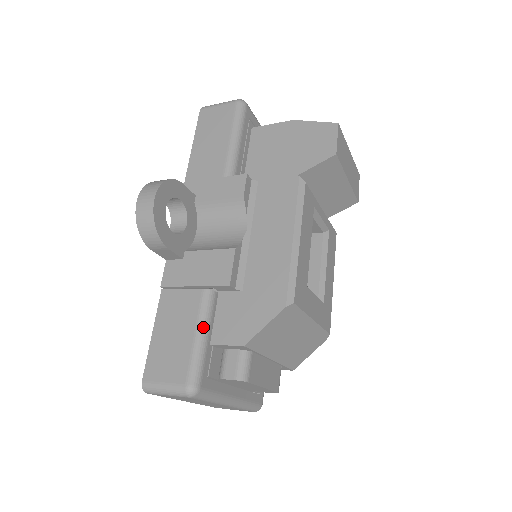
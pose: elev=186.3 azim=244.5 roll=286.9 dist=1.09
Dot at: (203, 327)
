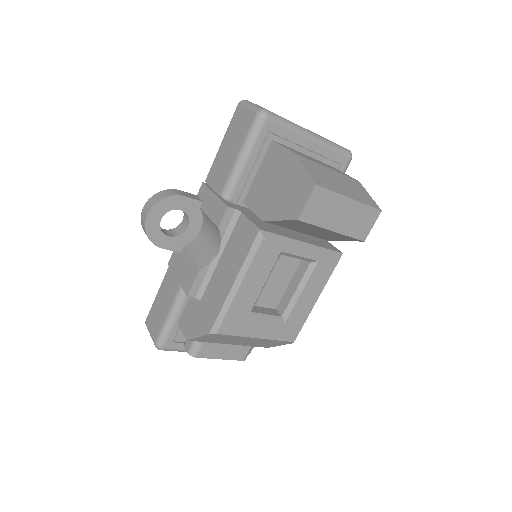
Dot at: (173, 312)
